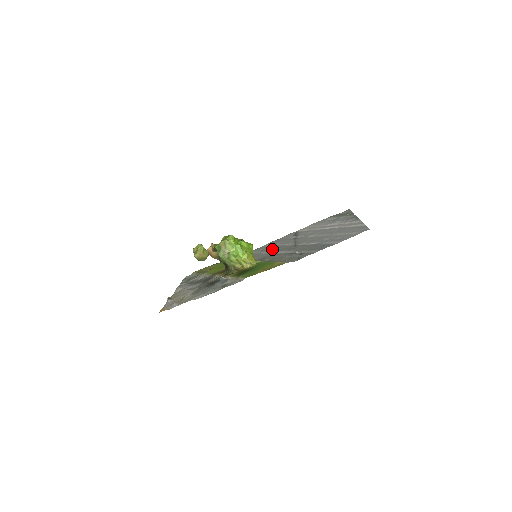
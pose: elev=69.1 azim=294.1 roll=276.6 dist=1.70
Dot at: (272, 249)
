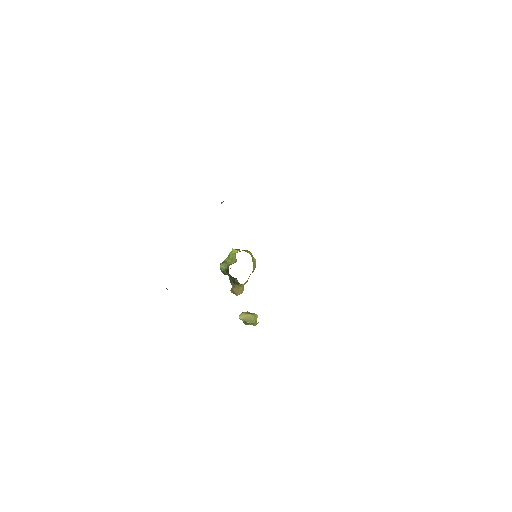
Dot at: occluded
